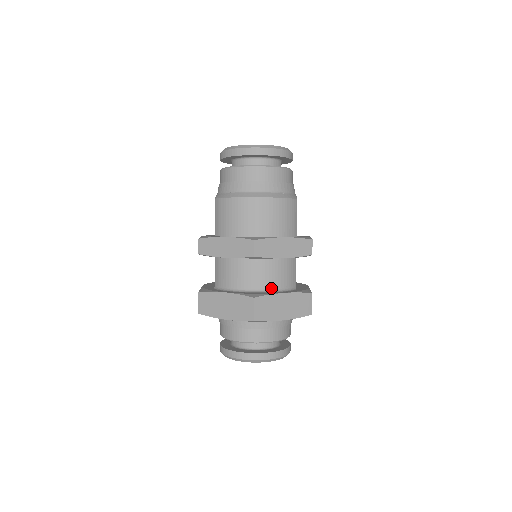
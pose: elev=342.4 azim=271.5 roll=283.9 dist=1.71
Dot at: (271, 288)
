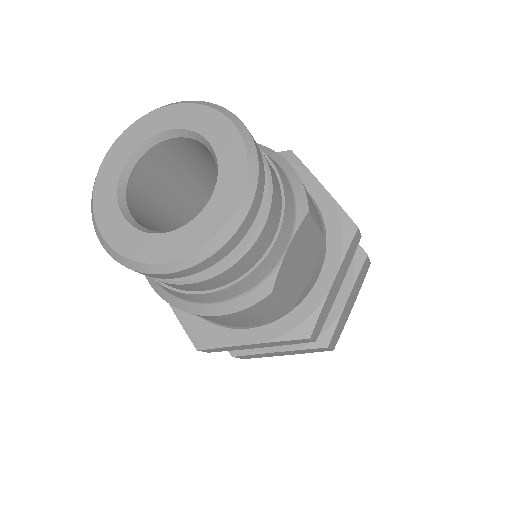
Dot at: occluded
